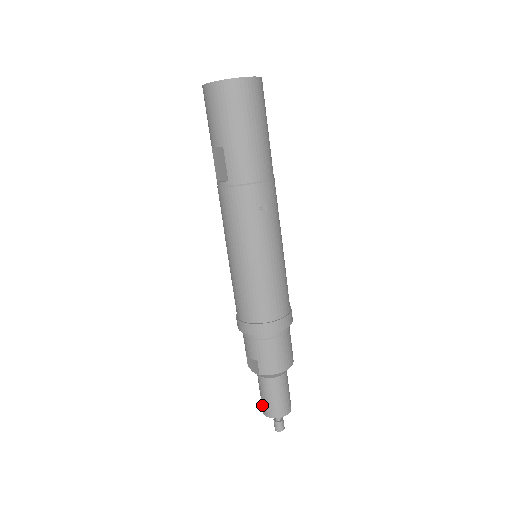
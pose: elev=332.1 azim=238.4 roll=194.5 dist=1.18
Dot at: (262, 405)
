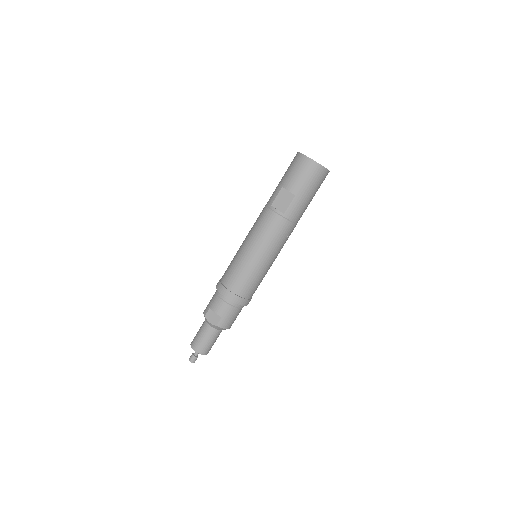
Dot at: (196, 343)
